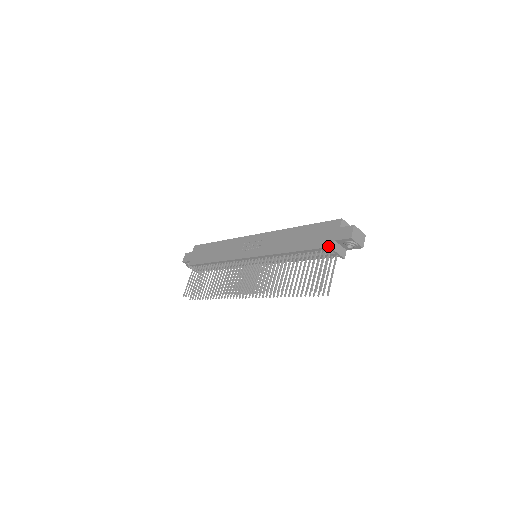
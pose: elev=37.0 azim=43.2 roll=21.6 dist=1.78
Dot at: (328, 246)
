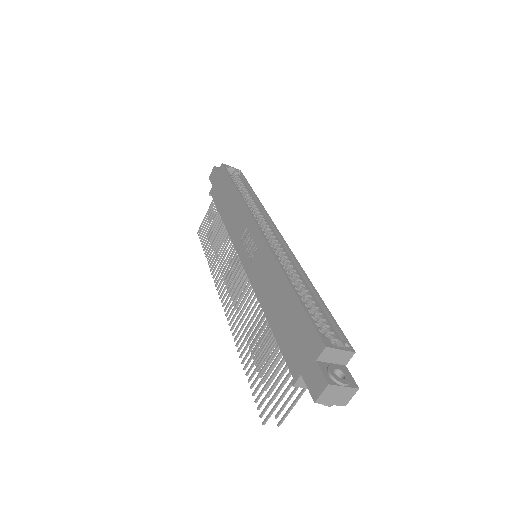
Dot at: (292, 373)
